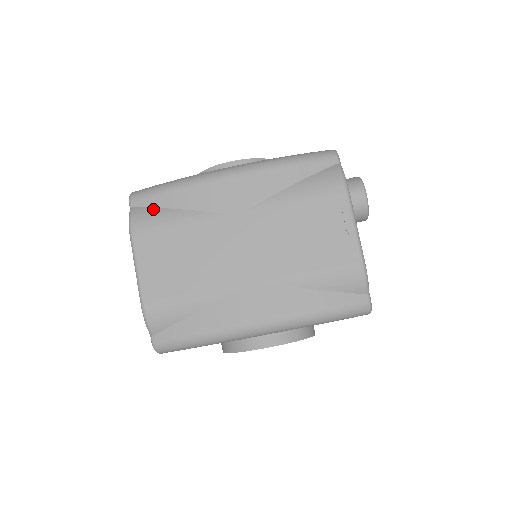
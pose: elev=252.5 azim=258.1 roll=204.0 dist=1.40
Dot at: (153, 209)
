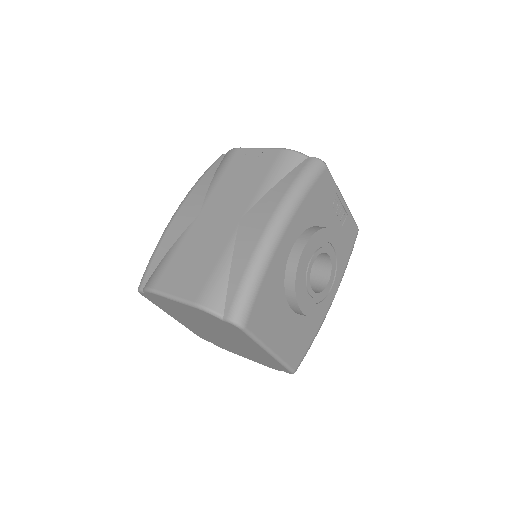
Dot at: (154, 271)
